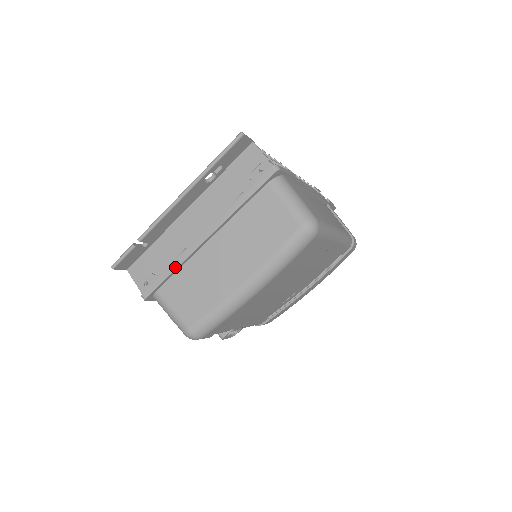
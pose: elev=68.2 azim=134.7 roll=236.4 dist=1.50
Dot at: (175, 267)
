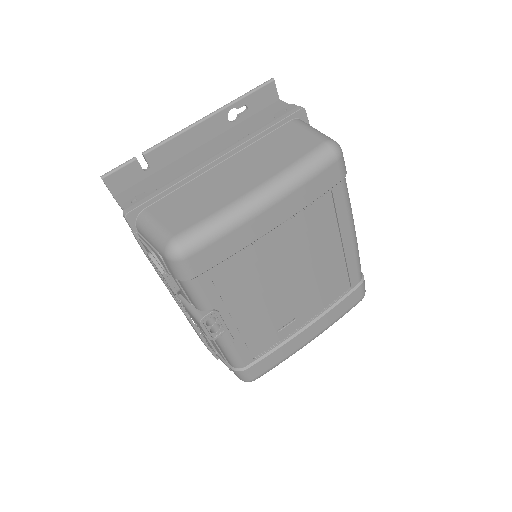
Dot at: (175, 183)
